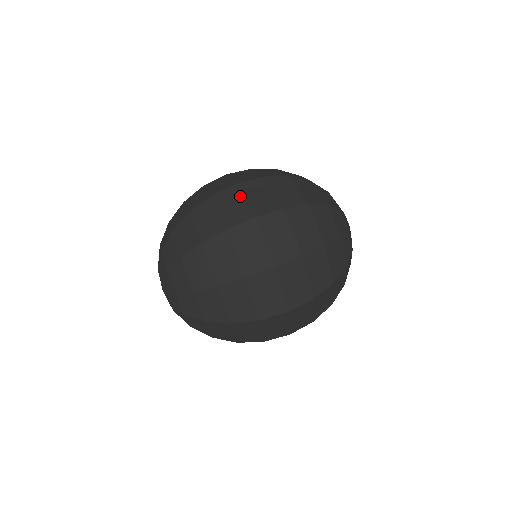
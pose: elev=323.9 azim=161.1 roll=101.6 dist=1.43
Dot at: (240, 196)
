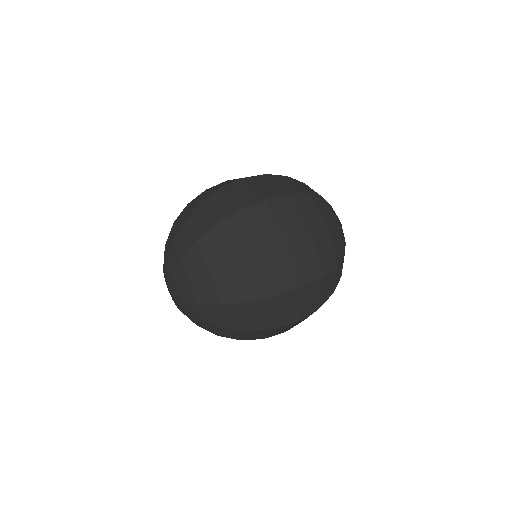
Dot at: (271, 215)
